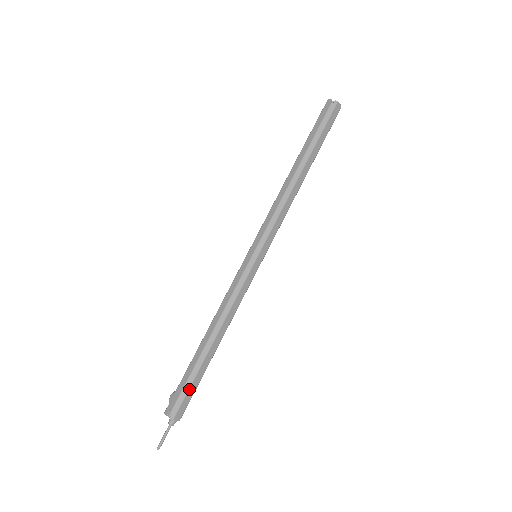
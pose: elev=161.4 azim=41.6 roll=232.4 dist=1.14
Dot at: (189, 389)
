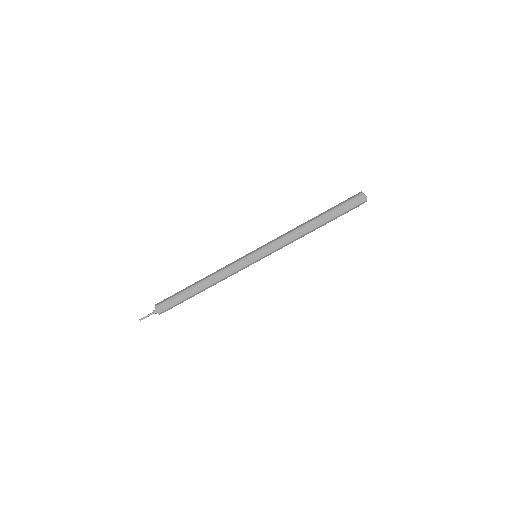
Dot at: (173, 300)
